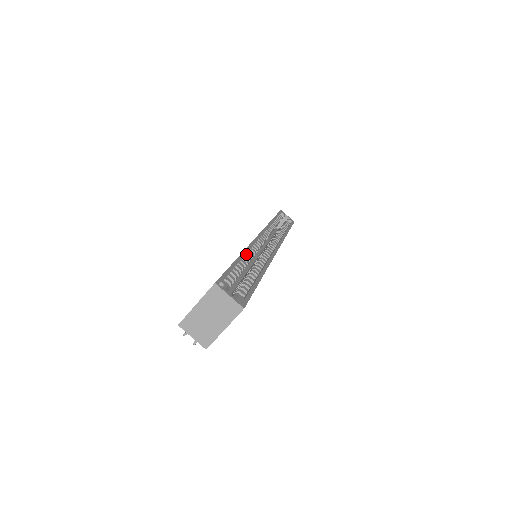
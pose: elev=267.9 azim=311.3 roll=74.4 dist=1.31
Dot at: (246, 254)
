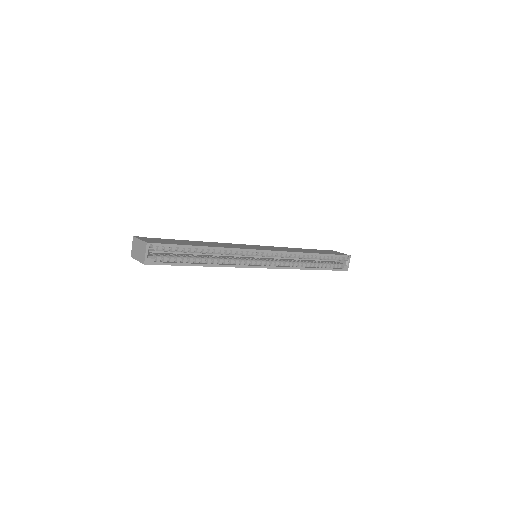
Dot at: (221, 249)
